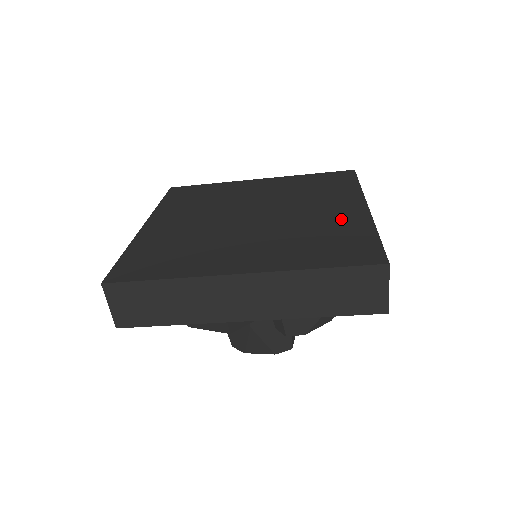
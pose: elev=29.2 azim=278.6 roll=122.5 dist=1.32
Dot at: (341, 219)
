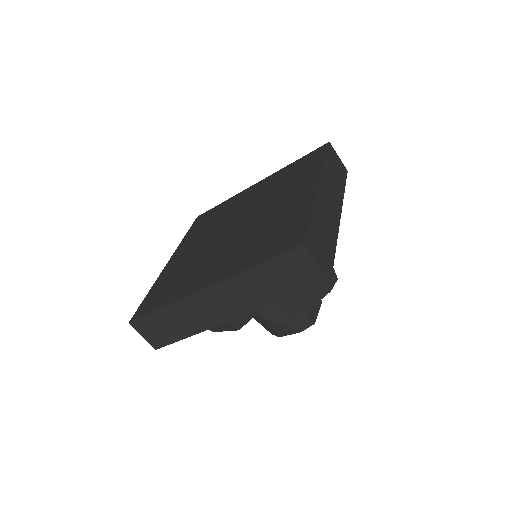
Dot at: (292, 207)
